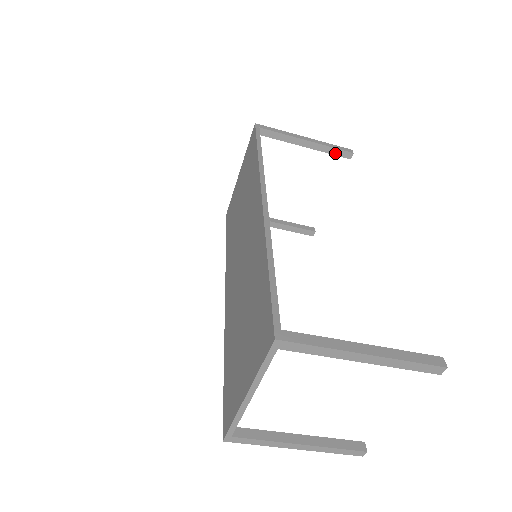
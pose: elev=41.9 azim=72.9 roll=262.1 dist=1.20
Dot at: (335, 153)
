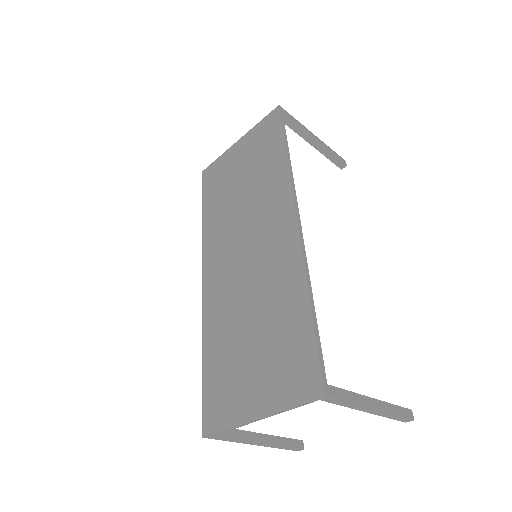
Dot at: (332, 160)
